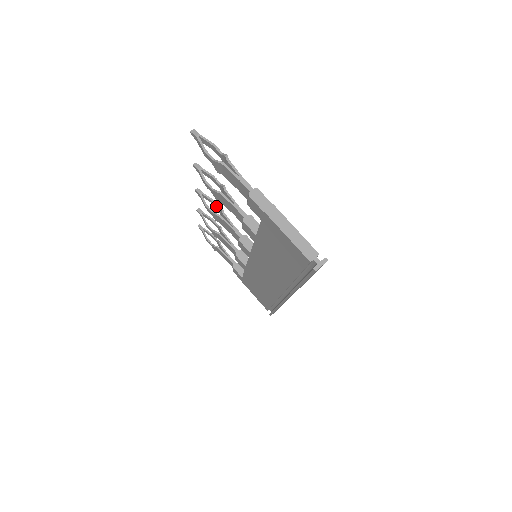
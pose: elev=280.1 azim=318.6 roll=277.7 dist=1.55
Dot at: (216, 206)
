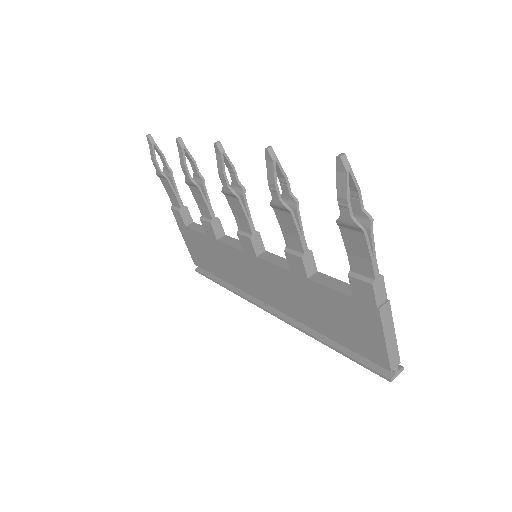
Dot at: (235, 178)
